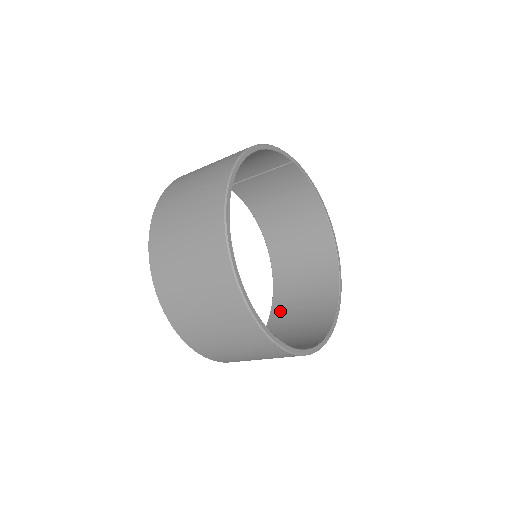
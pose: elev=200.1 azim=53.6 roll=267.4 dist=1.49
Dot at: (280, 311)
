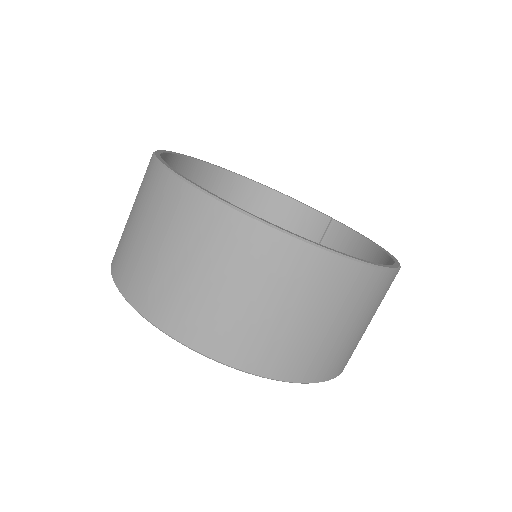
Dot at: occluded
